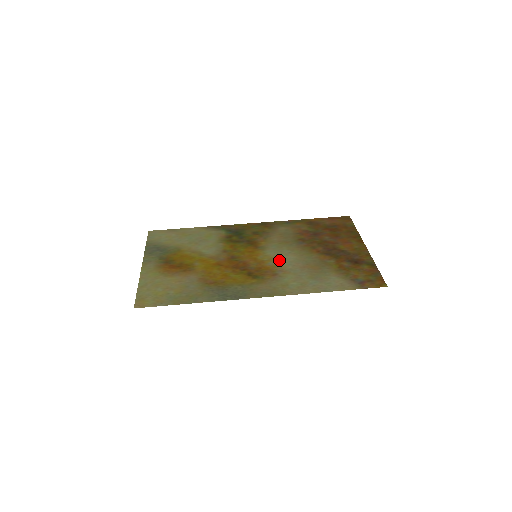
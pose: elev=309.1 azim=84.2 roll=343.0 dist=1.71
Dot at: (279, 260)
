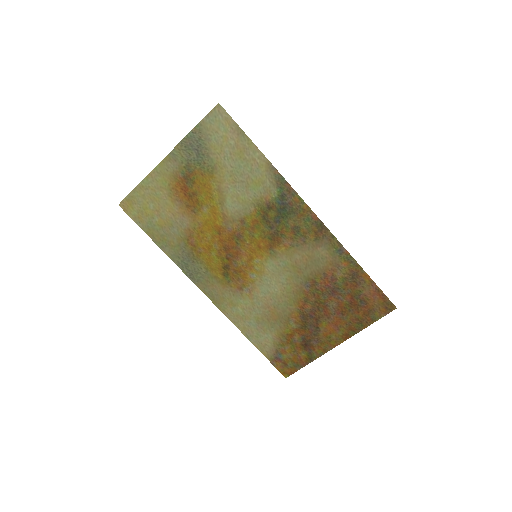
Dot at: (264, 281)
